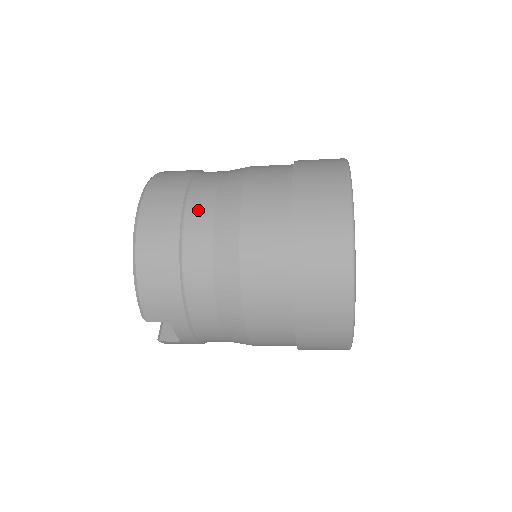
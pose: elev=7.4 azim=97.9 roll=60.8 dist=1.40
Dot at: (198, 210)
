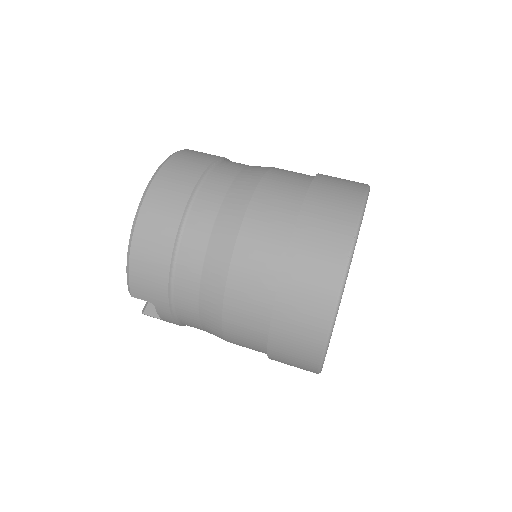
Dot at: (203, 205)
